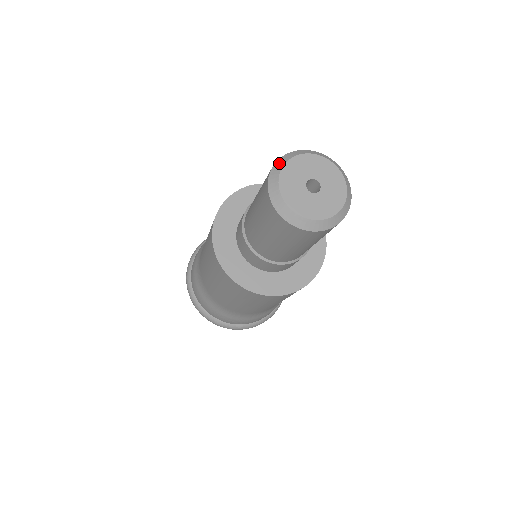
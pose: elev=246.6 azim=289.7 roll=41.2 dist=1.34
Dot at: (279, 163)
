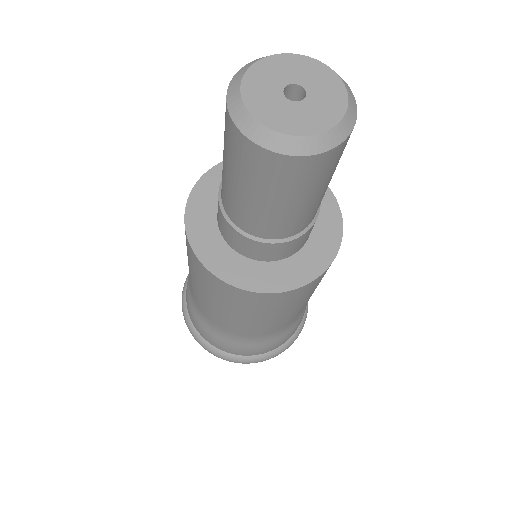
Dot at: (254, 60)
